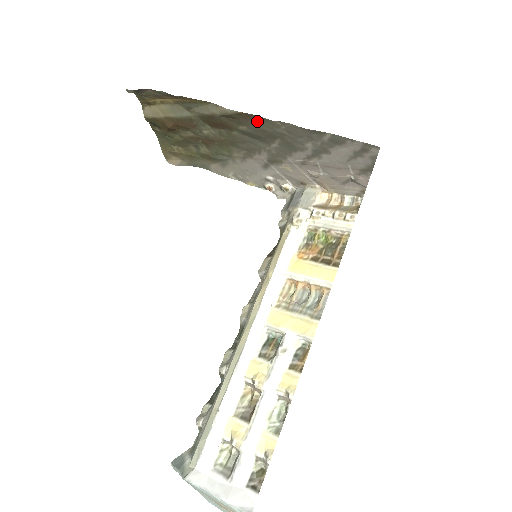
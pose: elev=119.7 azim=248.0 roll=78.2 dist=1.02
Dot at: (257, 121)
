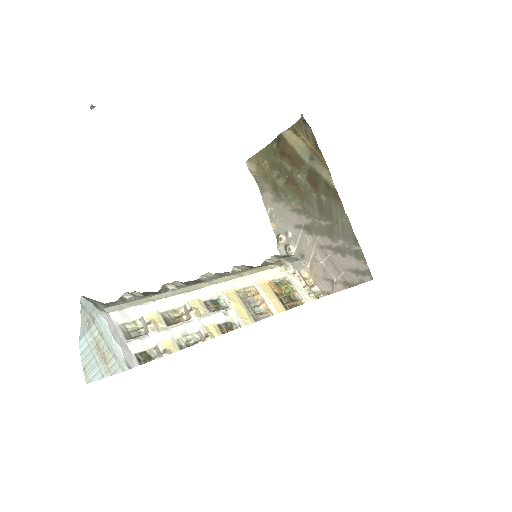
Dot at: (336, 203)
